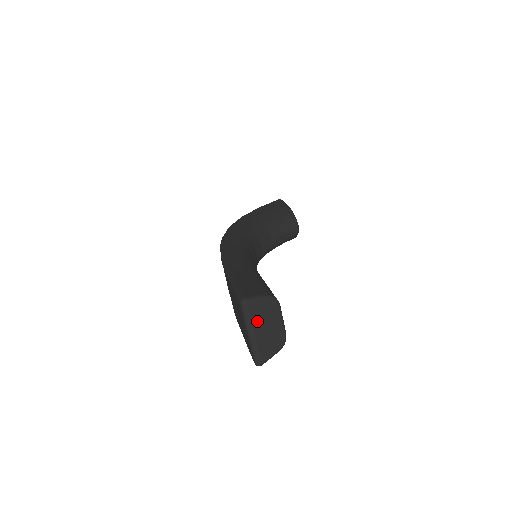
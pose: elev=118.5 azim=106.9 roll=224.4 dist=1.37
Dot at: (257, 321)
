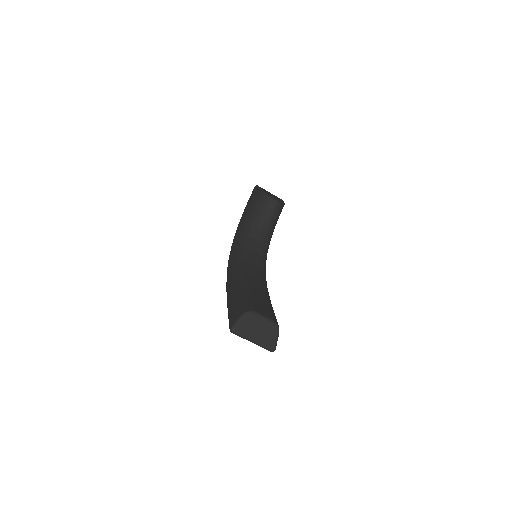
Dot at: (248, 333)
